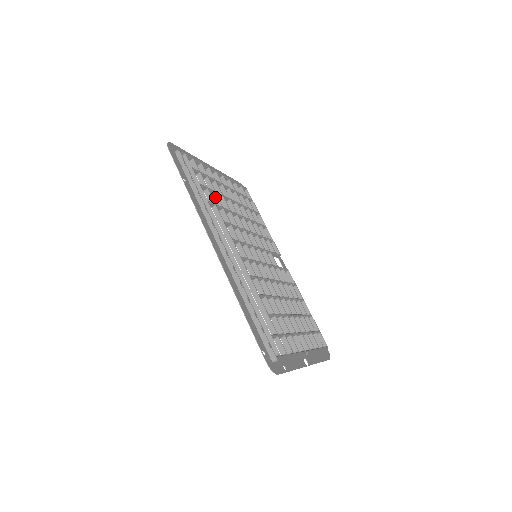
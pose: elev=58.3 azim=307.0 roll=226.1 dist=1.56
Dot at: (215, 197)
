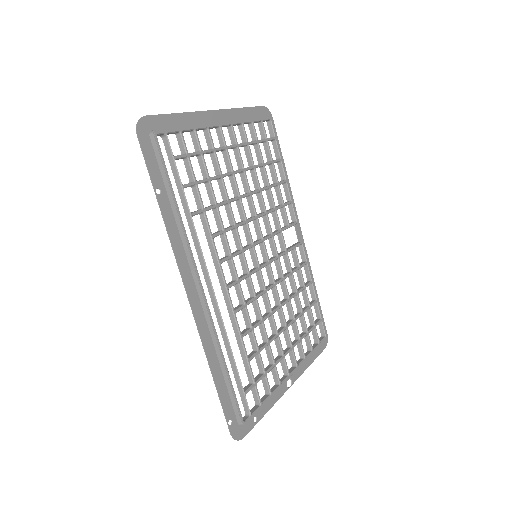
Dot at: (208, 188)
